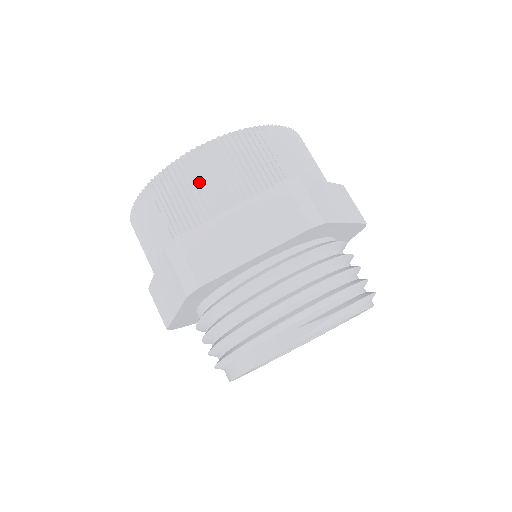
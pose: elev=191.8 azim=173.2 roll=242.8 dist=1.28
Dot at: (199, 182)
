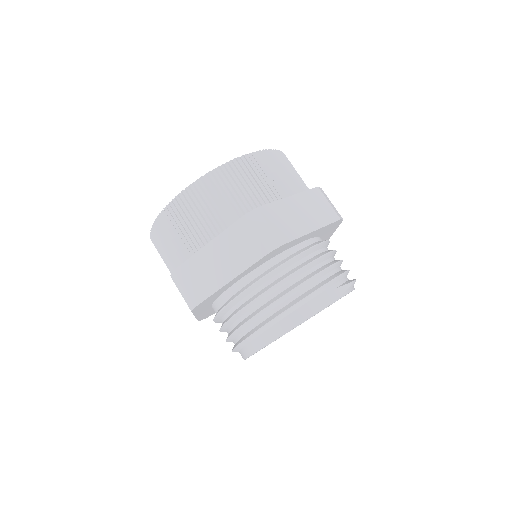
Dot at: (263, 175)
